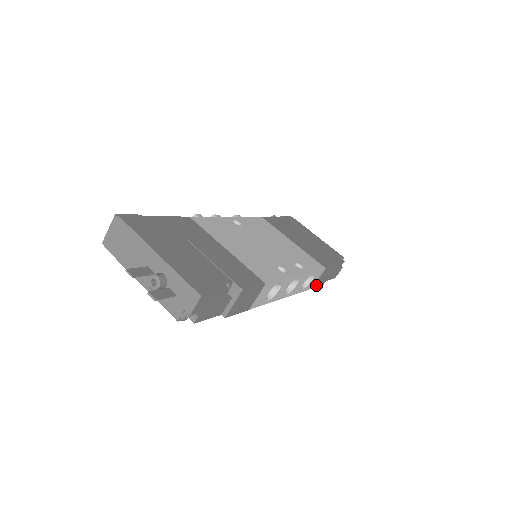
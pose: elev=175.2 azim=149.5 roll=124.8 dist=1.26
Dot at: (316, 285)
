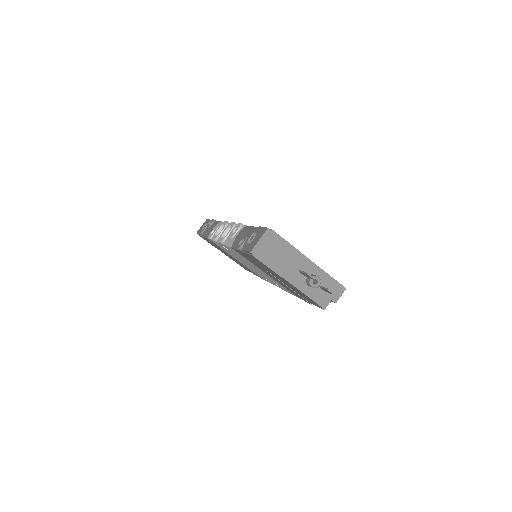
Dot at: occluded
